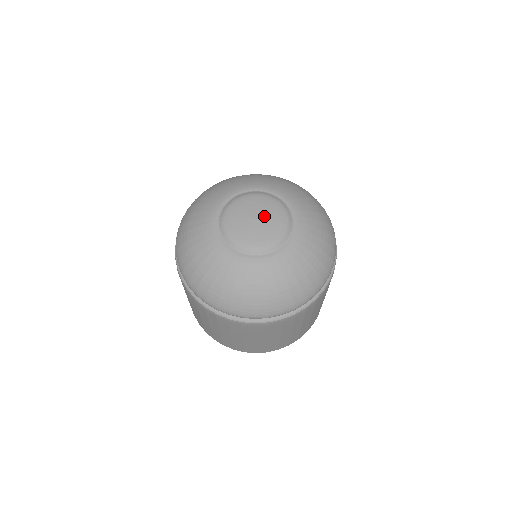
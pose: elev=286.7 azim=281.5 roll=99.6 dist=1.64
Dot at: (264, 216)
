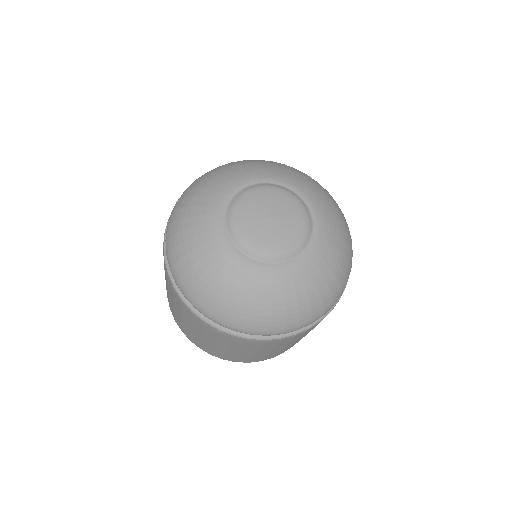
Dot at: (273, 209)
